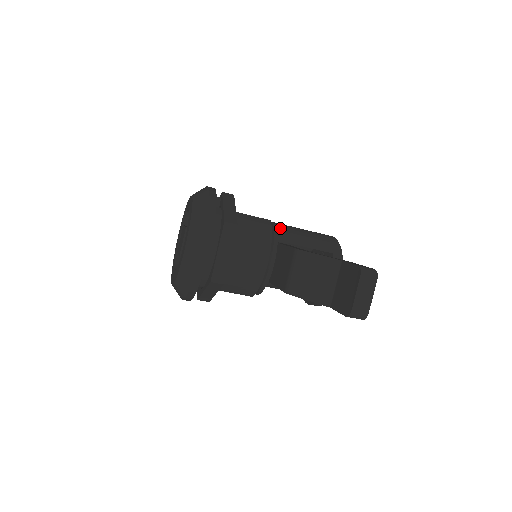
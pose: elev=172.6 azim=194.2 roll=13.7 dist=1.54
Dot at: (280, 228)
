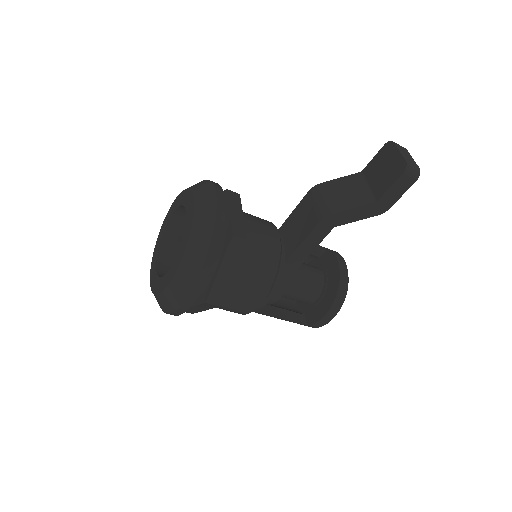
Dot at: occluded
